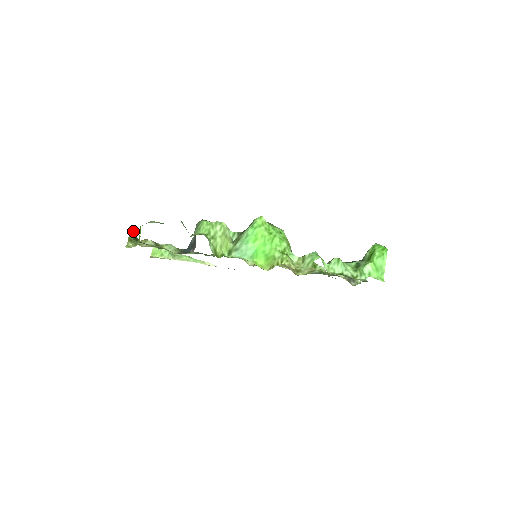
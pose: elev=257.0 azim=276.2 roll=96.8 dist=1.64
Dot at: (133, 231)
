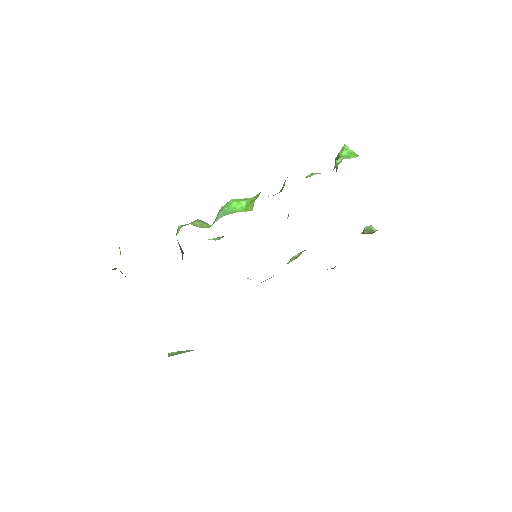
Dot at: occluded
